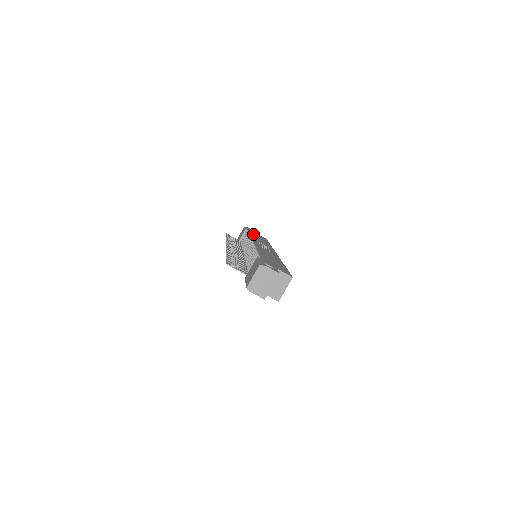
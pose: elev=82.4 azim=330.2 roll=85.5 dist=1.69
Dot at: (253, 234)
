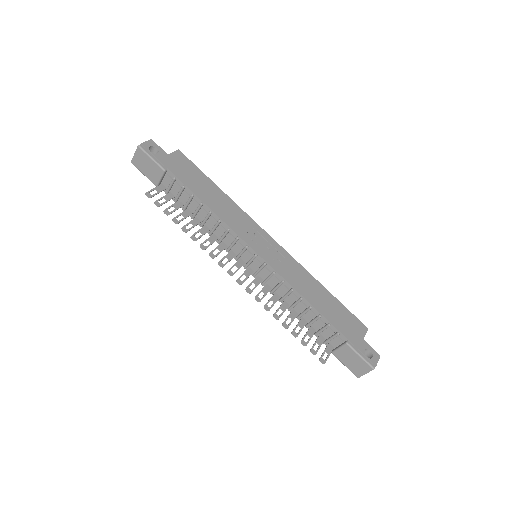
Dot at: (198, 192)
